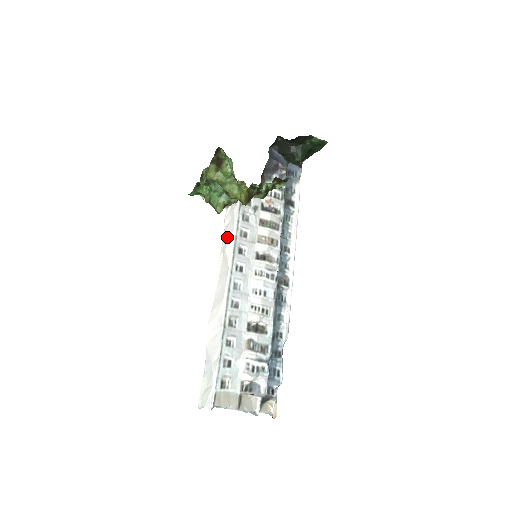
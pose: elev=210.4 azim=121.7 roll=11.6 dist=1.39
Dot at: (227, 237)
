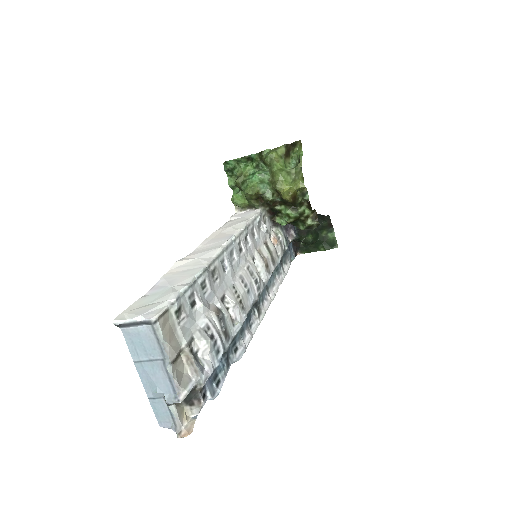
Dot at: (235, 222)
